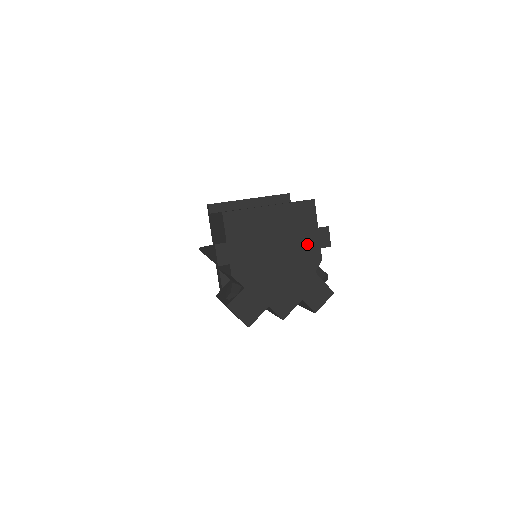
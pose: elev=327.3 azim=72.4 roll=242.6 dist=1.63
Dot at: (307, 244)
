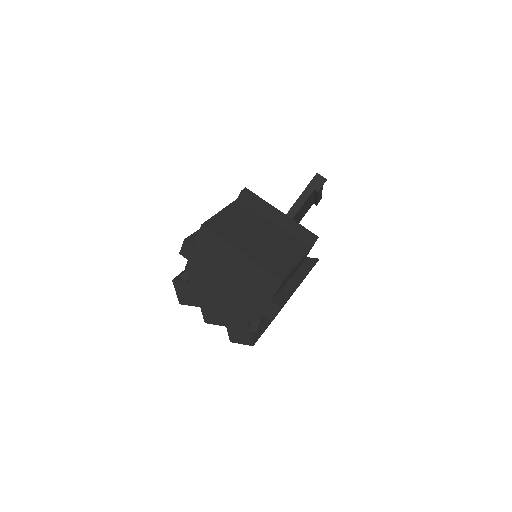
Dot at: (254, 302)
